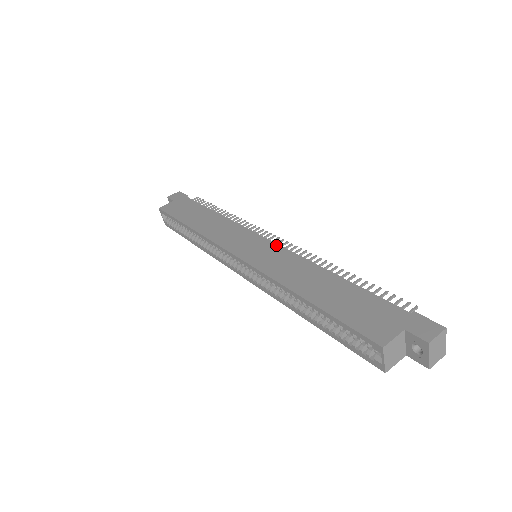
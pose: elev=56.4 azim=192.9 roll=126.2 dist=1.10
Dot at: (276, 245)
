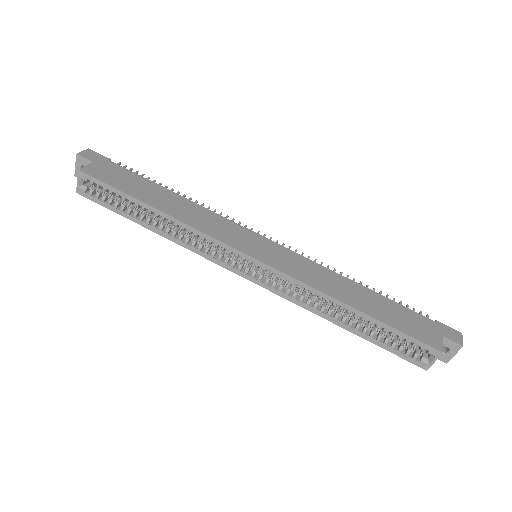
Dot at: (284, 248)
